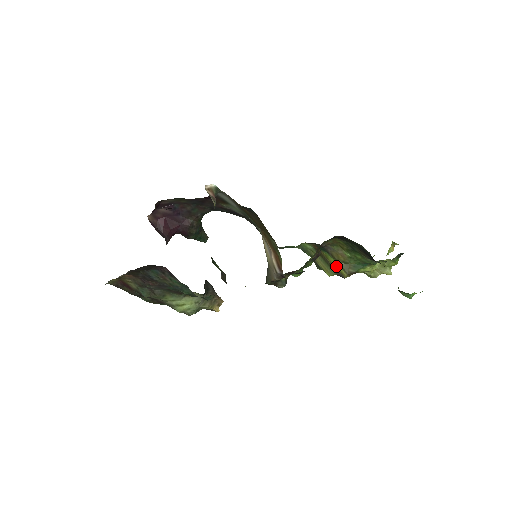
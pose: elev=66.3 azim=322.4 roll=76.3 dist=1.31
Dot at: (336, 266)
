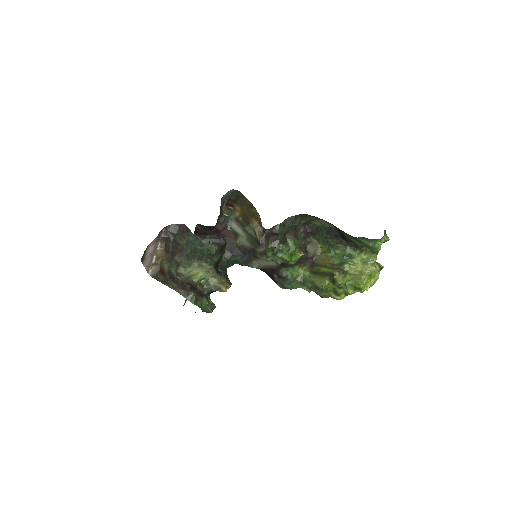
Dot at: (326, 271)
